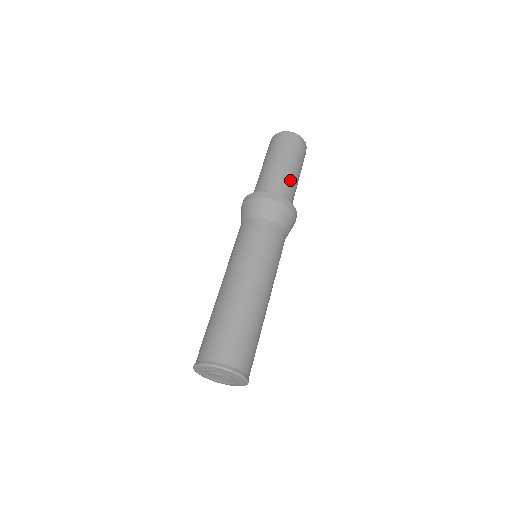
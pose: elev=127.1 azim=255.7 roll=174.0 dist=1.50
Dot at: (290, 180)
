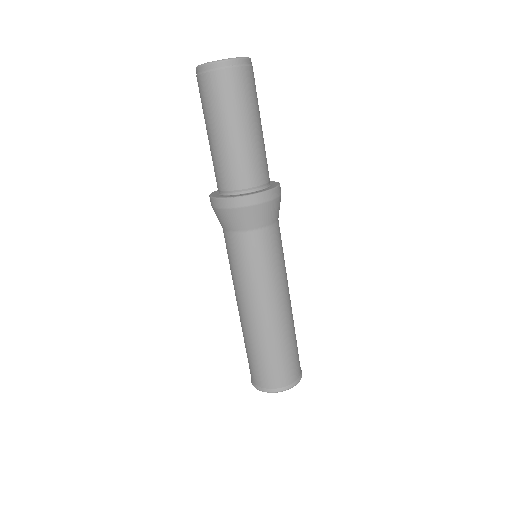
Dot at: (257, 149)
